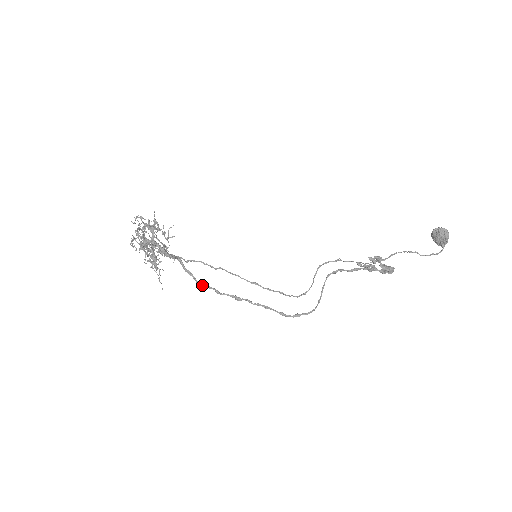
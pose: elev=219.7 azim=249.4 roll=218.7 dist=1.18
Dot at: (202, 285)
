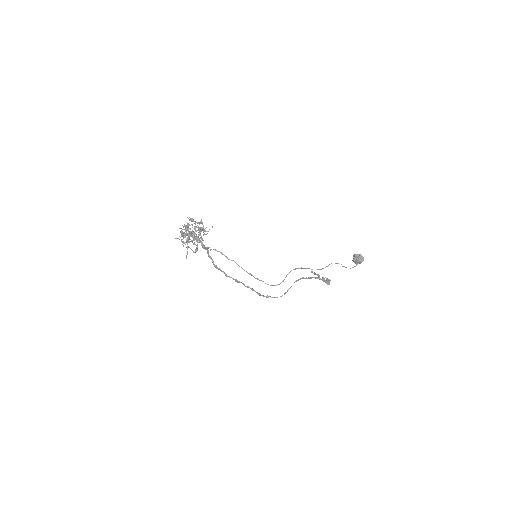
Dot at: (217, 268)
